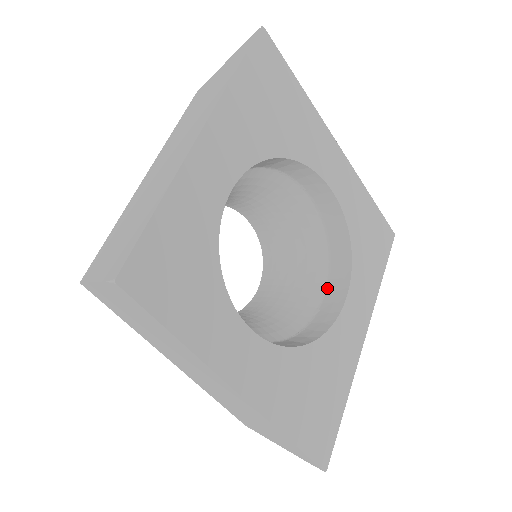
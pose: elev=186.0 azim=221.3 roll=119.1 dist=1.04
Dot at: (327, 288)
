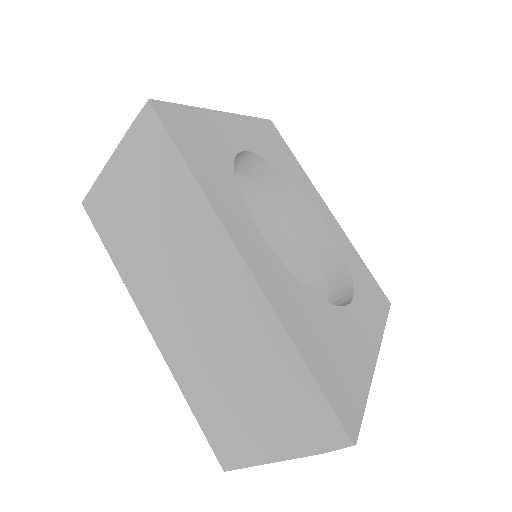
Dot at: occluded
